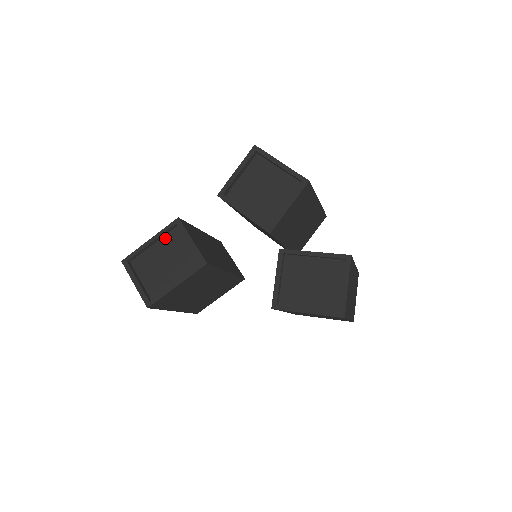
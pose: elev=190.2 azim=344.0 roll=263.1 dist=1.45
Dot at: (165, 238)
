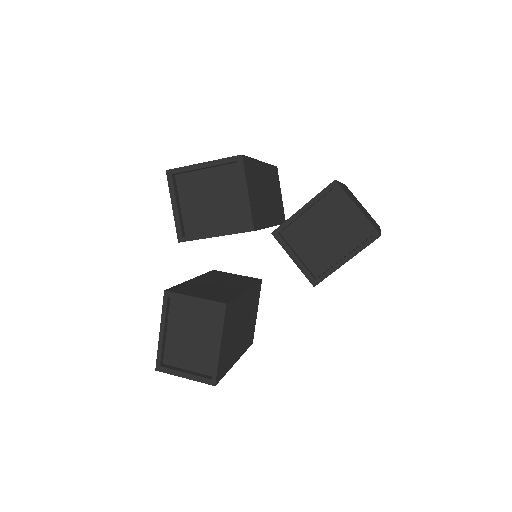
Dot at: (171, 317)
